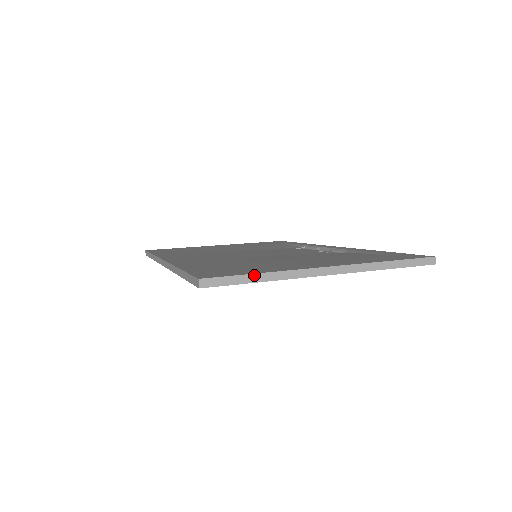
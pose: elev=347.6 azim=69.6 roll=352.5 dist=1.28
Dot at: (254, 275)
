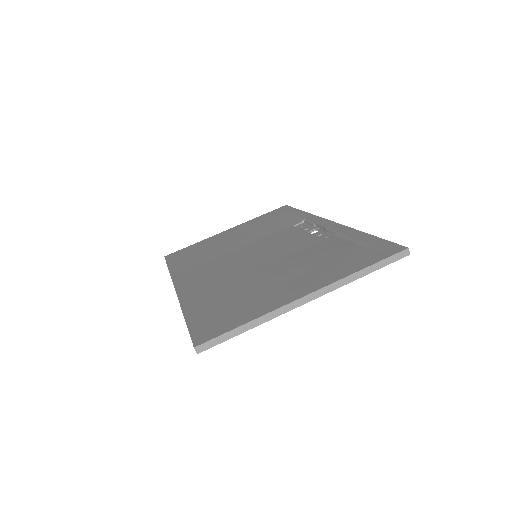
Dot at: (240, 327)
